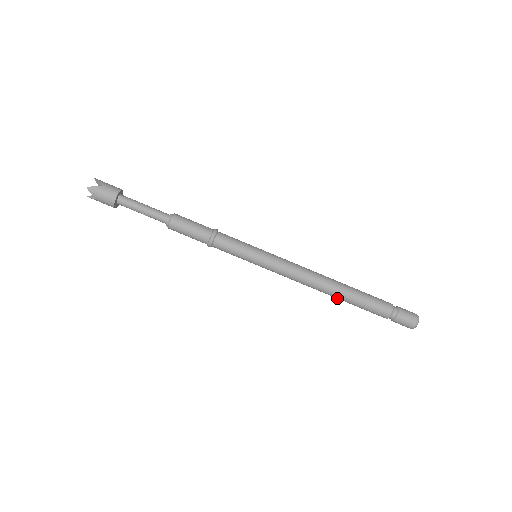
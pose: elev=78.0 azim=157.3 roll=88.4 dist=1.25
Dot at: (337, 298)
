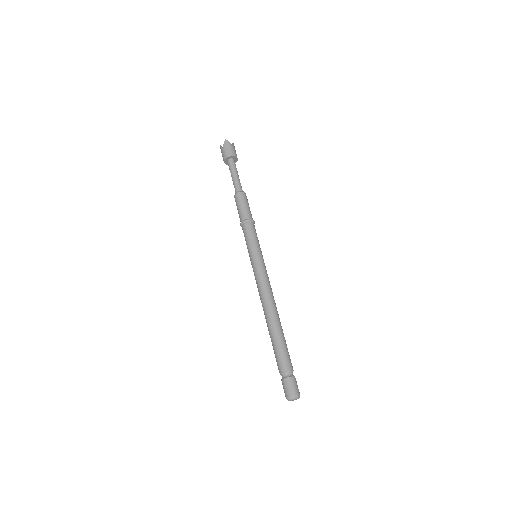
Dot at: (268, 327)
